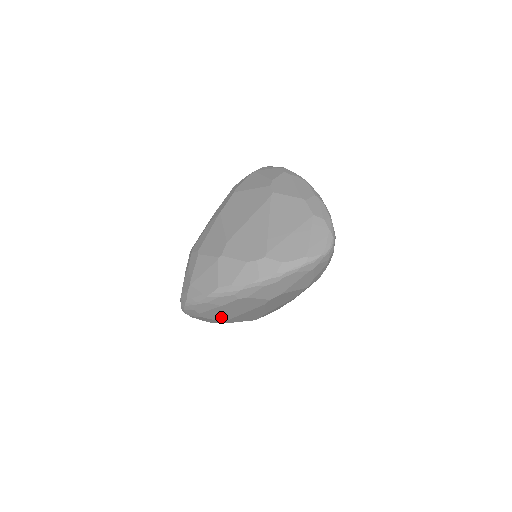
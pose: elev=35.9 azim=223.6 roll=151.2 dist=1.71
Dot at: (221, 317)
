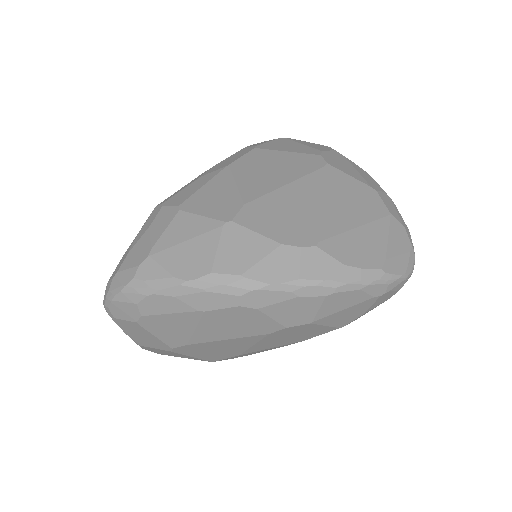
Dot at: (174, 335)
